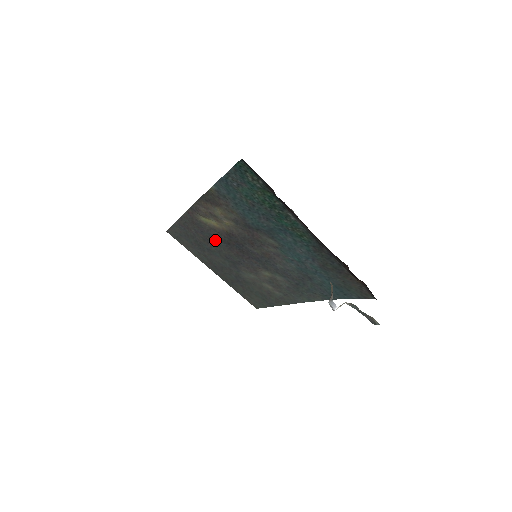
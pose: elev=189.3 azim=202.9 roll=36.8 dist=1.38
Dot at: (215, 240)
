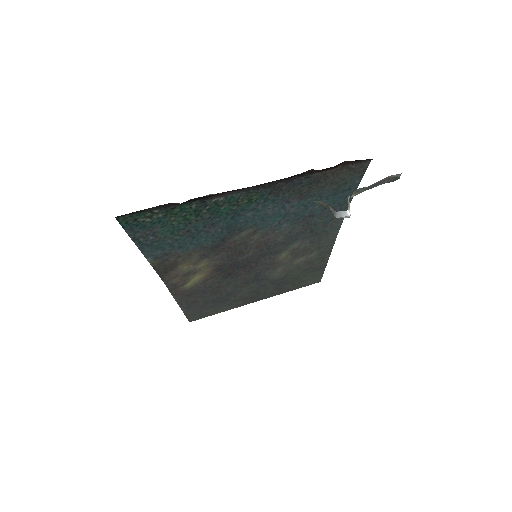
Dot at: (219, 285)
